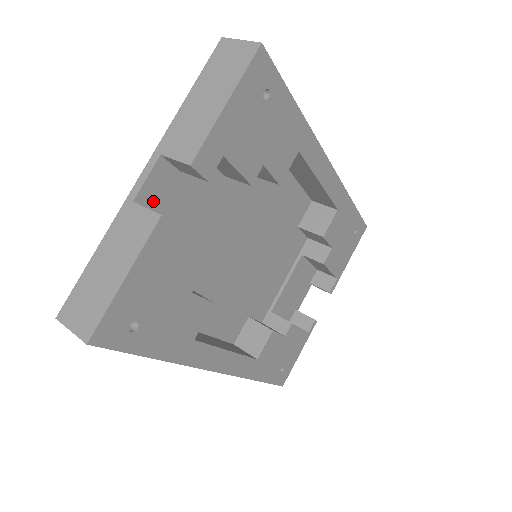
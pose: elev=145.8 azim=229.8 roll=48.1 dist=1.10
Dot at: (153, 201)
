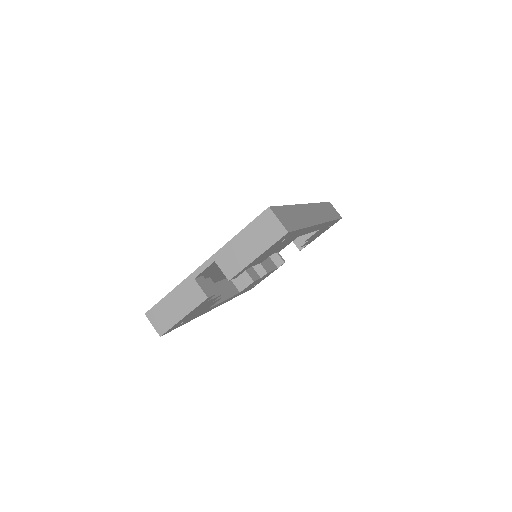
Dot at: (204, 273)
